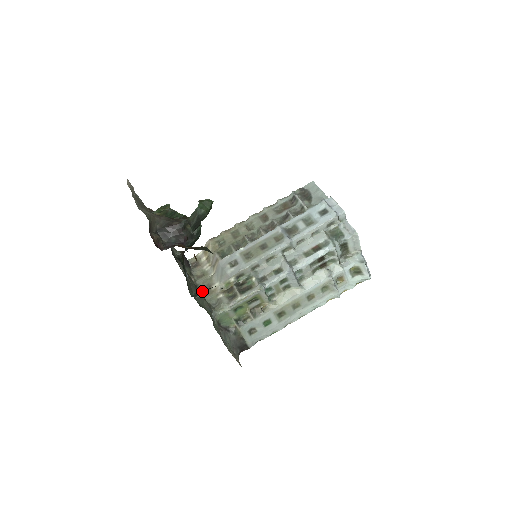
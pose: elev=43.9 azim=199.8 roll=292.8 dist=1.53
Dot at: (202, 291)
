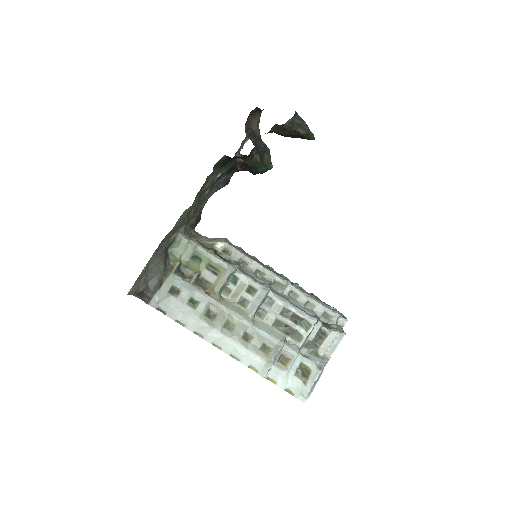
Dot at: occluded
